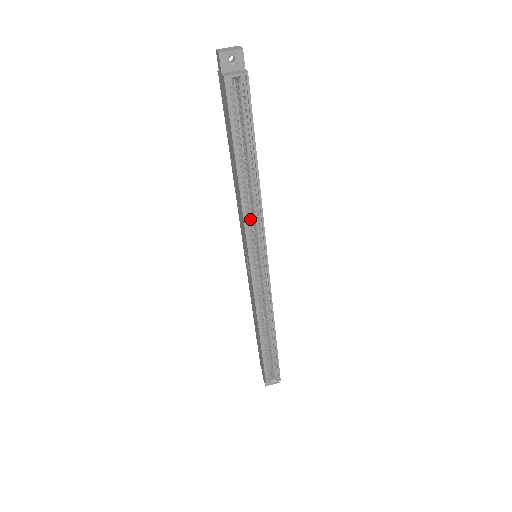
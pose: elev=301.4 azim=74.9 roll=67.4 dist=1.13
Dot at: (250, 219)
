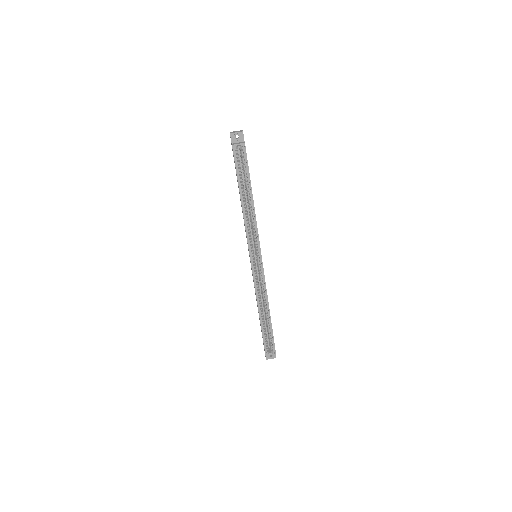
Dot at: (249, 228)
